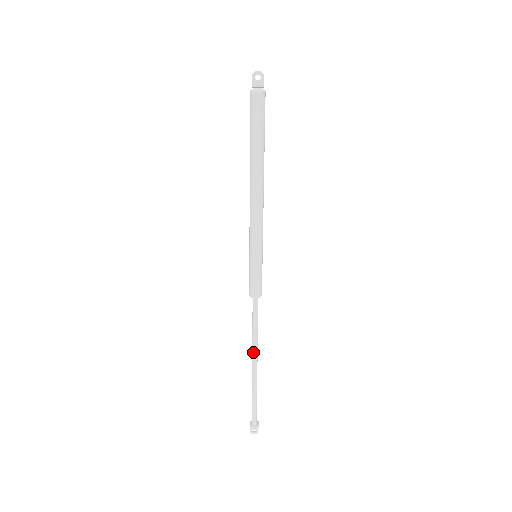
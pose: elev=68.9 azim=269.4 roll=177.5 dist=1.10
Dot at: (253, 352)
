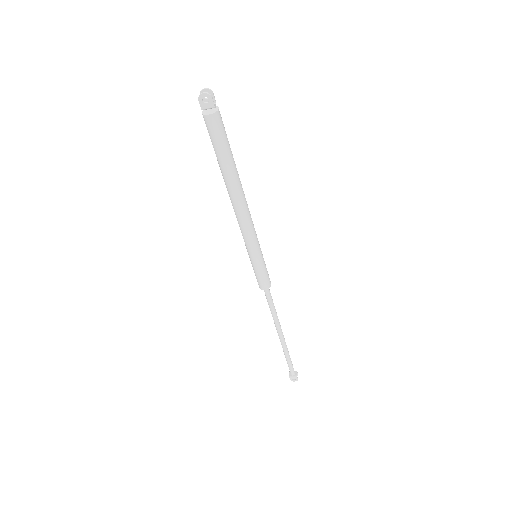
Dot at: (276, 327)
